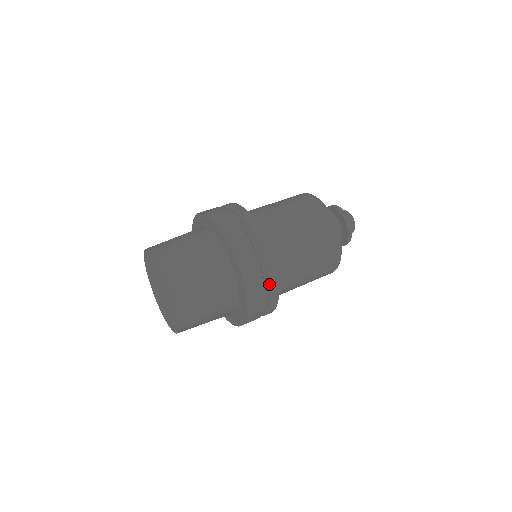
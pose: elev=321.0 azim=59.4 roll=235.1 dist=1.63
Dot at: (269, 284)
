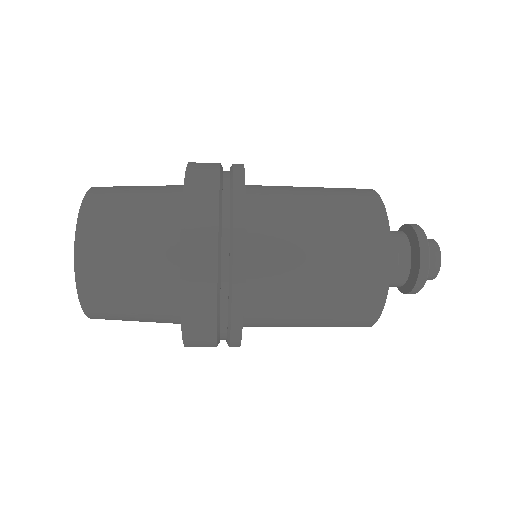
Dot at: (230, 171)
